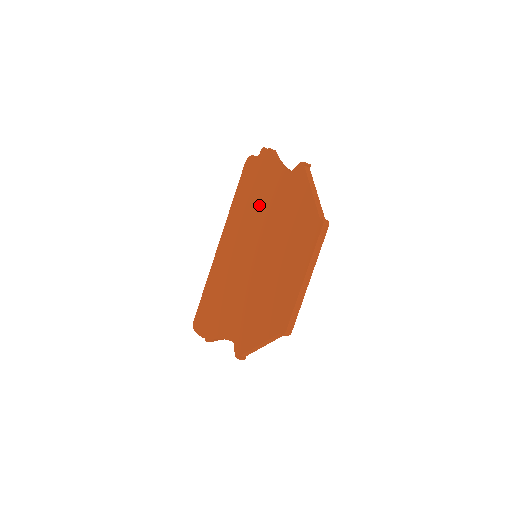
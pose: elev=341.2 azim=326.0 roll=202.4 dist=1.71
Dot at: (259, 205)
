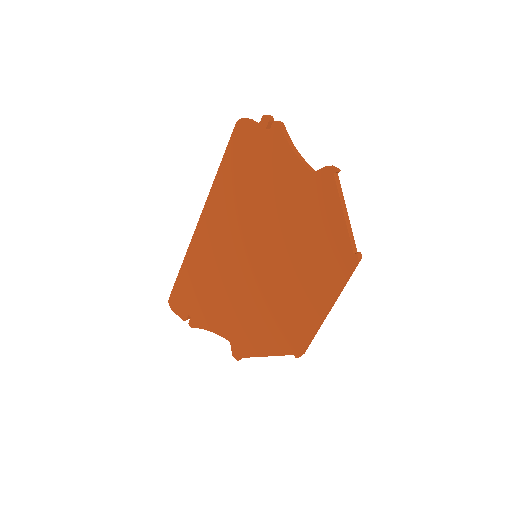
Dot at: (261, 197)
